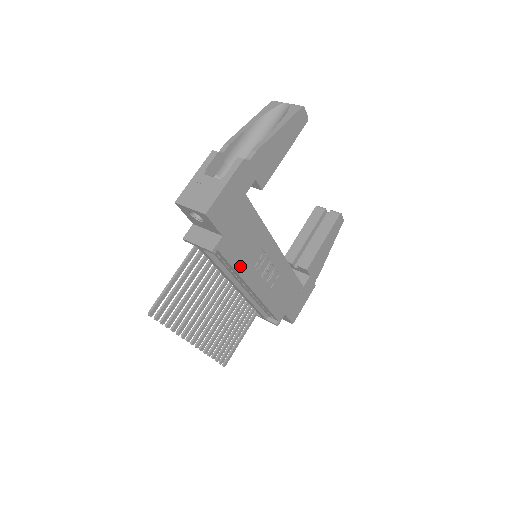
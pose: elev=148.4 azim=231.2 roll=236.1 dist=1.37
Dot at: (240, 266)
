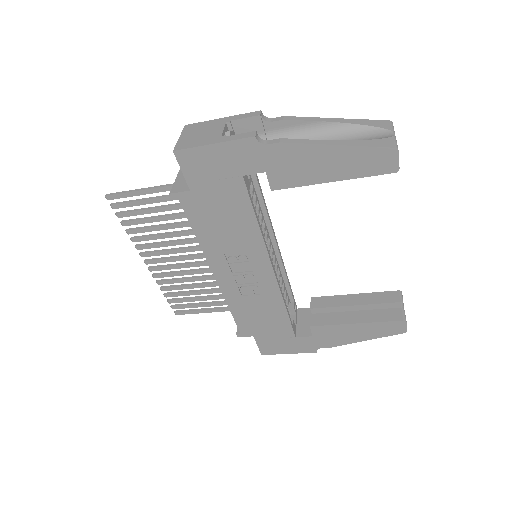
Dot at: (205, 239)
